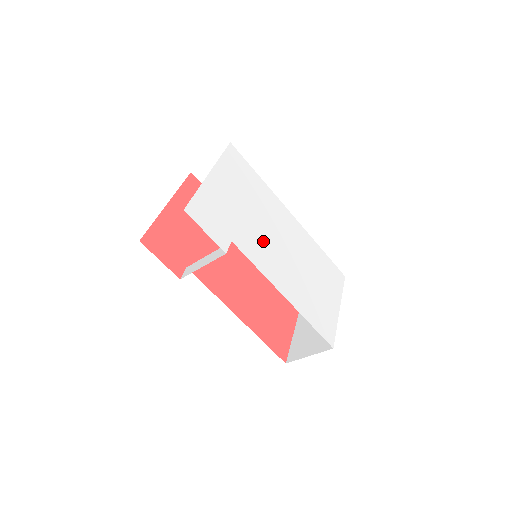
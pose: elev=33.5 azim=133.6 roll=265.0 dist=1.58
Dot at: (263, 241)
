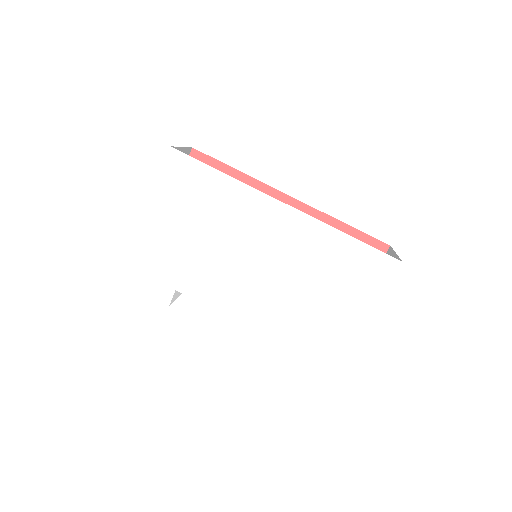
Dot at: (223, 271)
